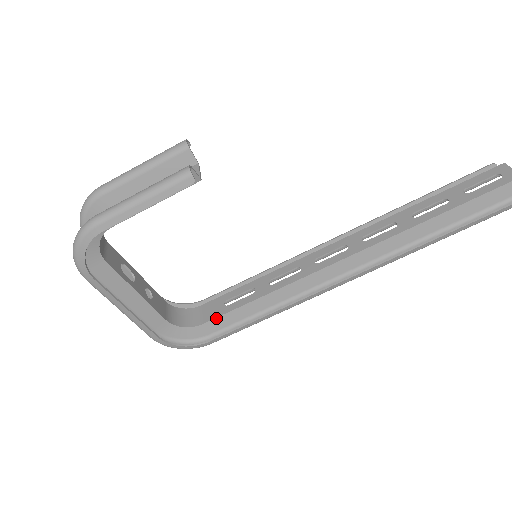
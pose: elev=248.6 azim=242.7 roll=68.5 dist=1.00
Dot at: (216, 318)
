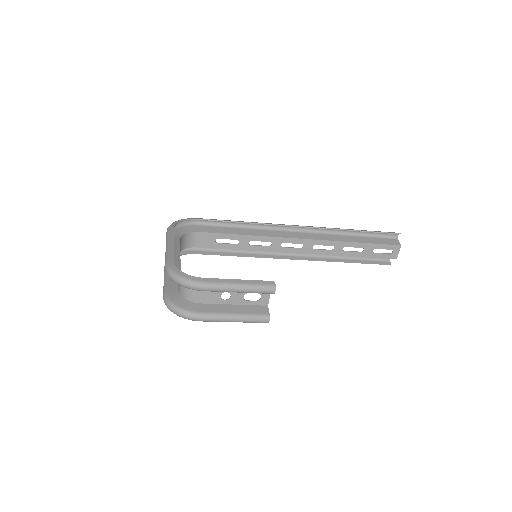
Dot at: occluded
